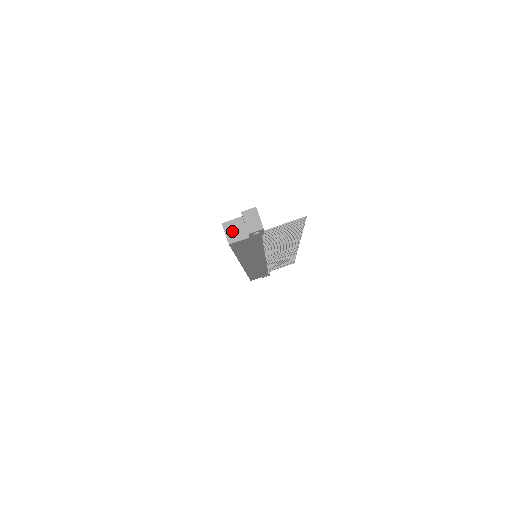
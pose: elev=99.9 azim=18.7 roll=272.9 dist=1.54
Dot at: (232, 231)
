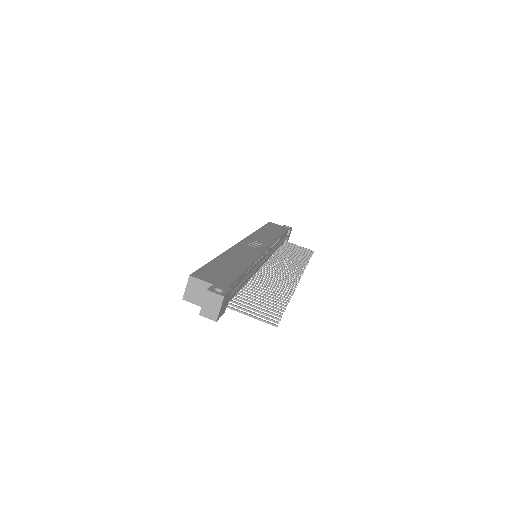
Dot at: (194, 290)
